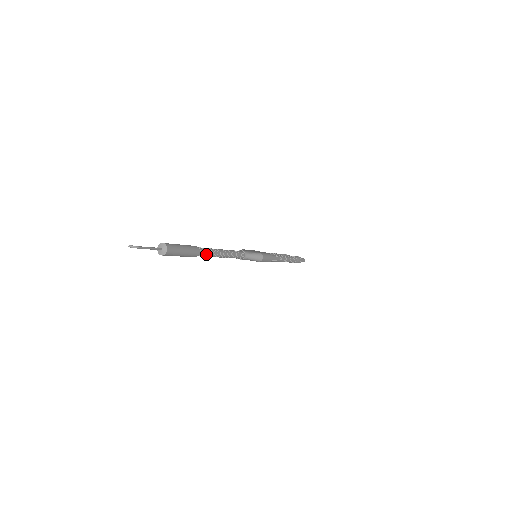
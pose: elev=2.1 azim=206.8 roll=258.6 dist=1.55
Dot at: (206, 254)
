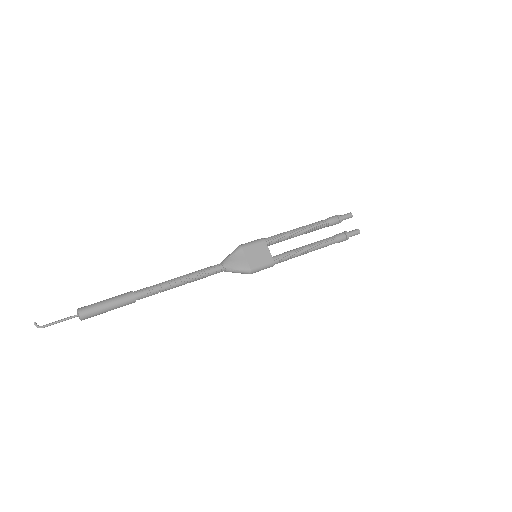
Dot at: (150, 295)
